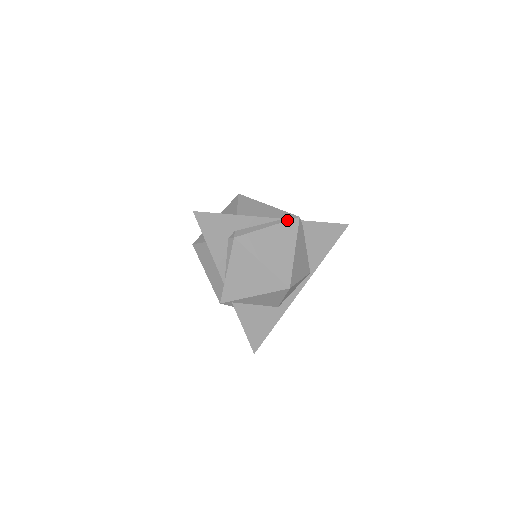
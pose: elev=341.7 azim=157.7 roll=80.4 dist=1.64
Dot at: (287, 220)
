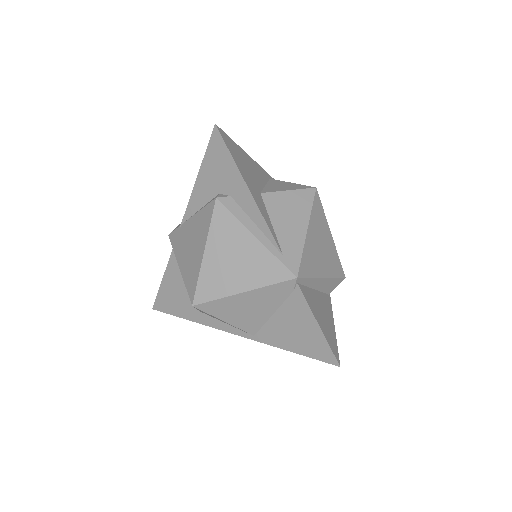
Dot at: (282, 261)
